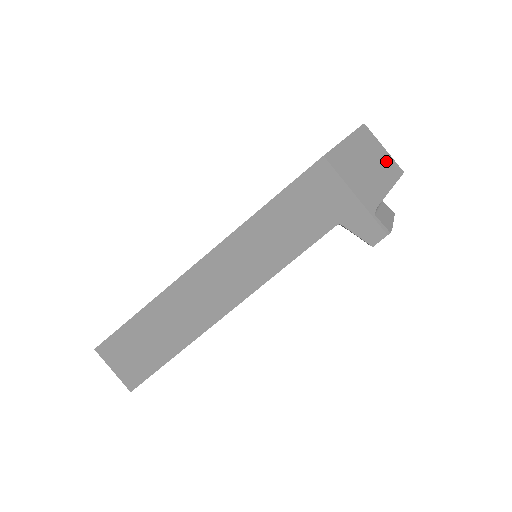
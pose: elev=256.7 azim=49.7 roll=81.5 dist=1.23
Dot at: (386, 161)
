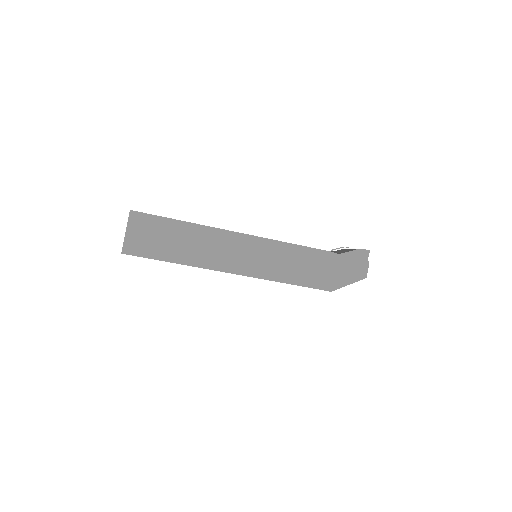
Dot at: occluded
